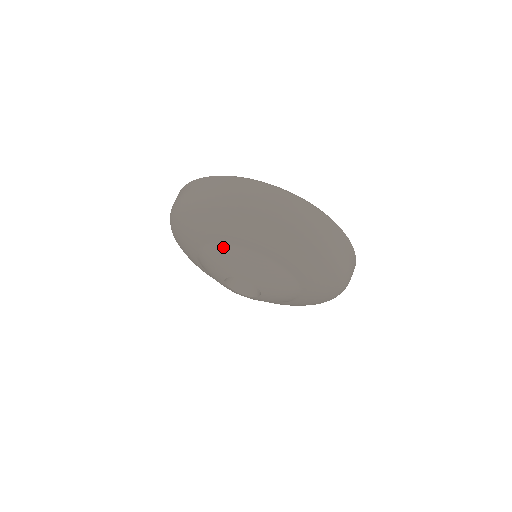
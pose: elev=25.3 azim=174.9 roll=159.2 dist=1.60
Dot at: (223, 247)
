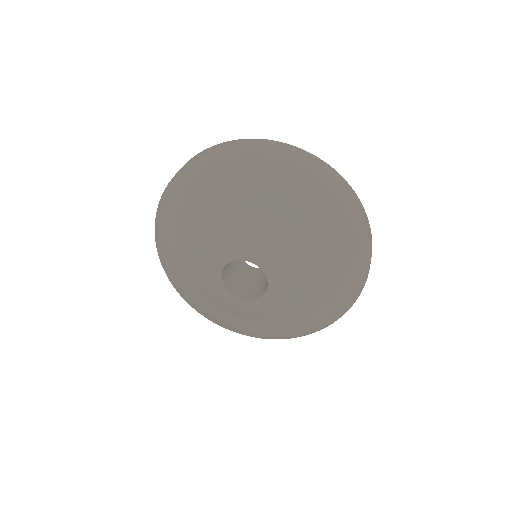
Dot at: (281, 228)
